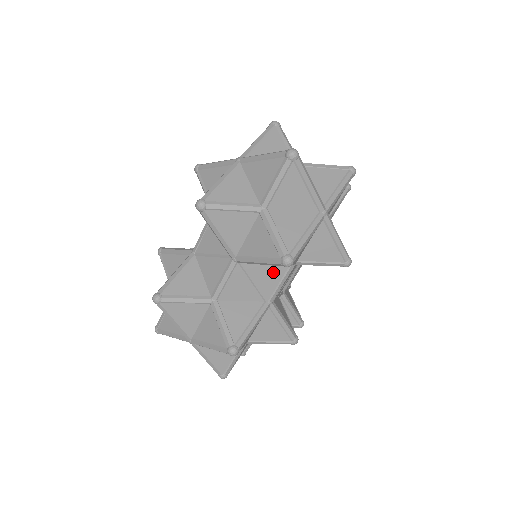
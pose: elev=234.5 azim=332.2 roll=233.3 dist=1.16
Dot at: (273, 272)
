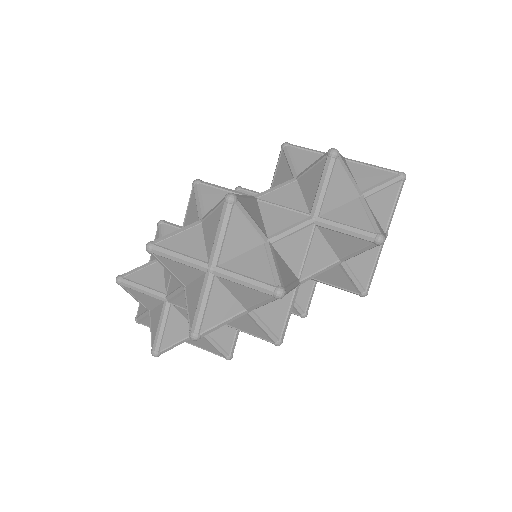
Dot at: (325, 255)
